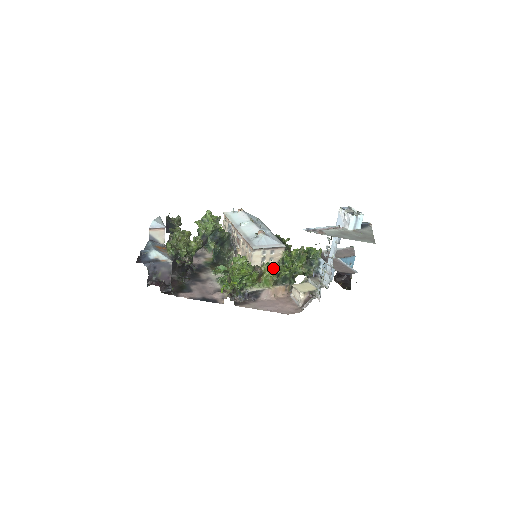
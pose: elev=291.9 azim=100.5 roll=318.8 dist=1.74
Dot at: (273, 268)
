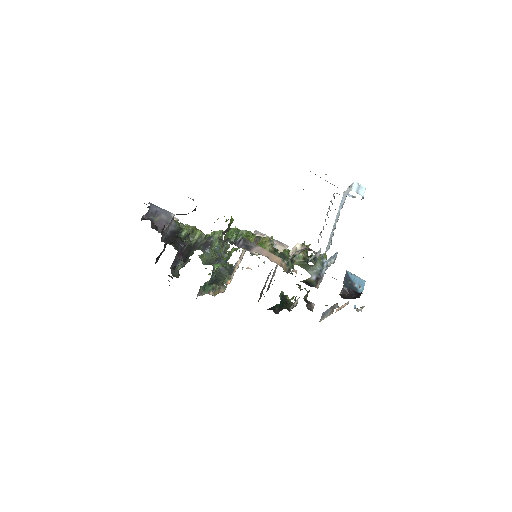
Dot at: (272, 245)
